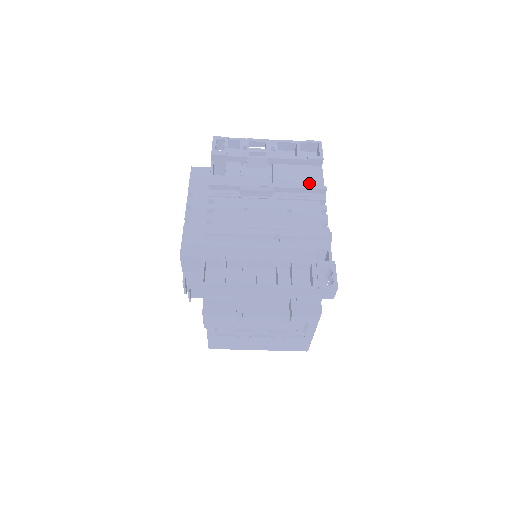
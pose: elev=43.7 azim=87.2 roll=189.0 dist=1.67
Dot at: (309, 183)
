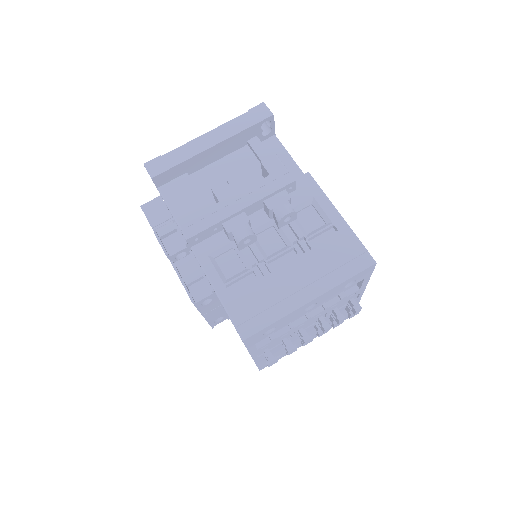
Dot at: occluded
